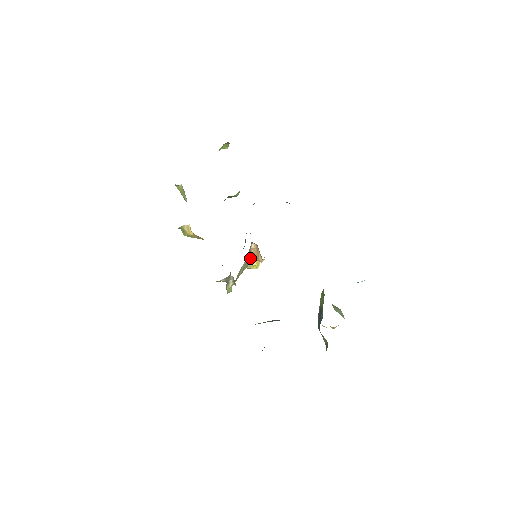
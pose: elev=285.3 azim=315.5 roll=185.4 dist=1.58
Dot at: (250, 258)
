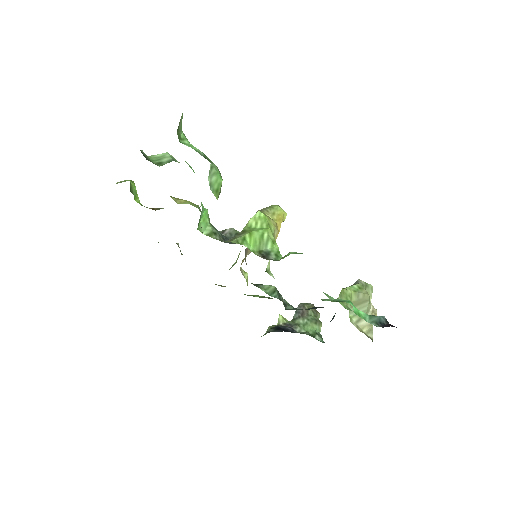
Dot at: occluded
